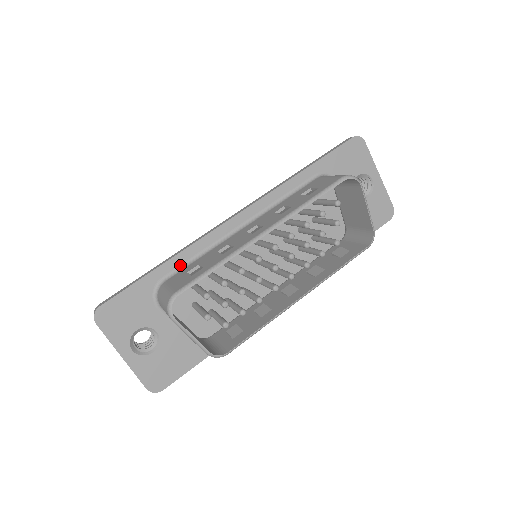
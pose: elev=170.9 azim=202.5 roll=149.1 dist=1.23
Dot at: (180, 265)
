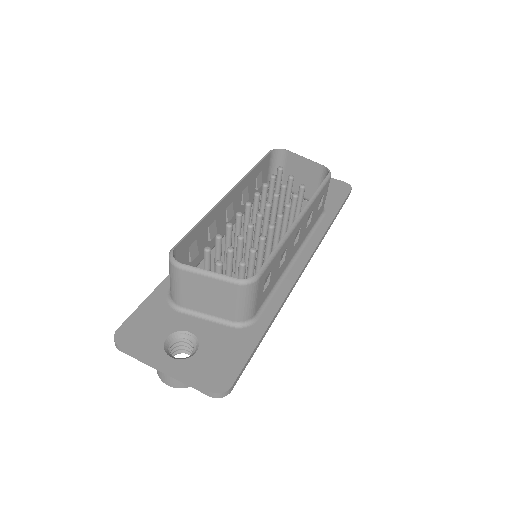
Dot at: occluded
